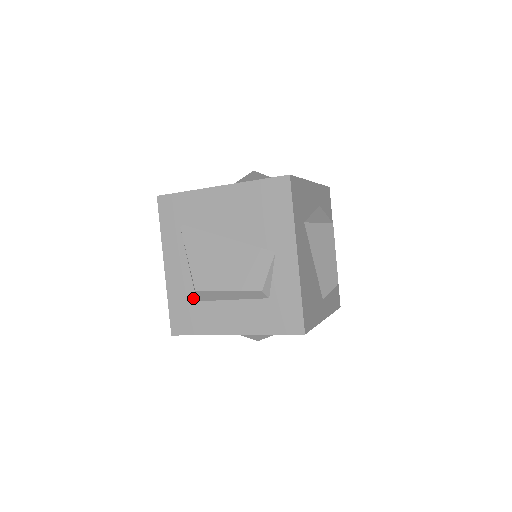
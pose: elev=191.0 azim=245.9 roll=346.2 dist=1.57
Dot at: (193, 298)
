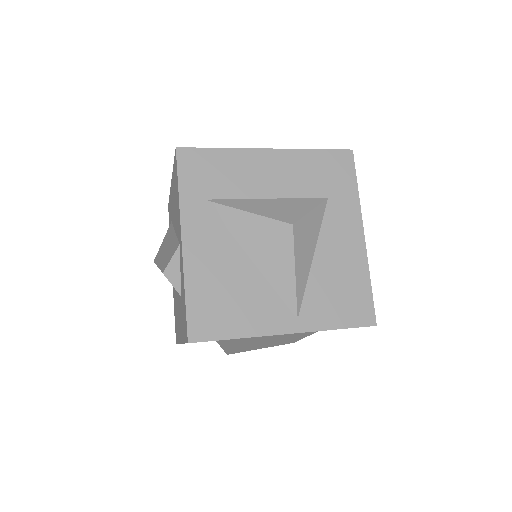
Dot at: occluded
